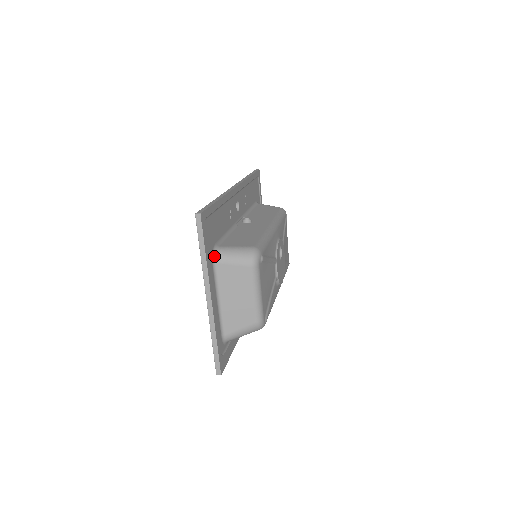
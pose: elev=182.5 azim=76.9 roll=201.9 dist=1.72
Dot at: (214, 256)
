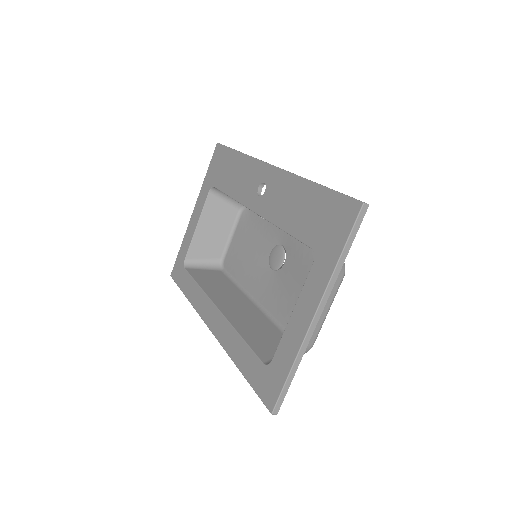
Dot at: occluded
